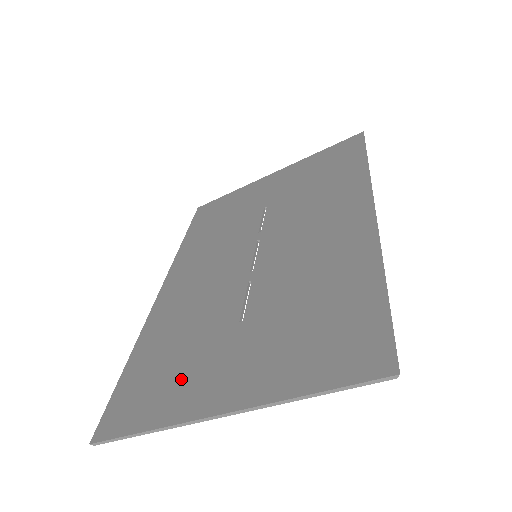
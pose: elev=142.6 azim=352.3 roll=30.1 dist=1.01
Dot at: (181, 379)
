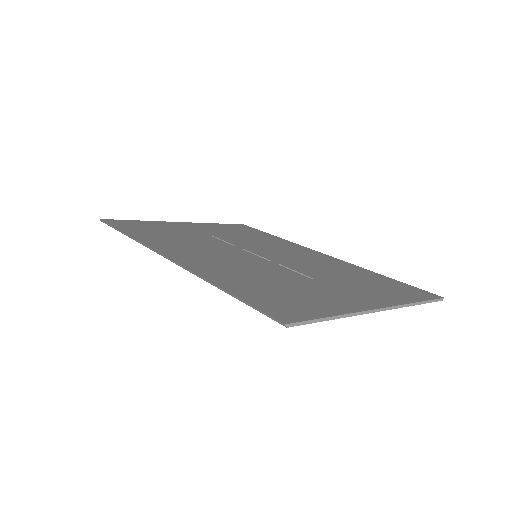
Dot at: (314, 296)
